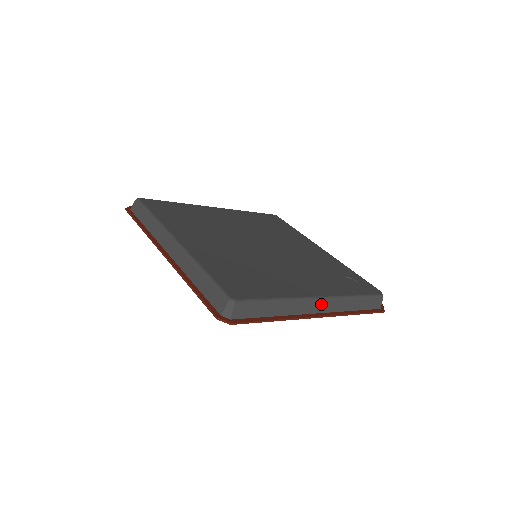
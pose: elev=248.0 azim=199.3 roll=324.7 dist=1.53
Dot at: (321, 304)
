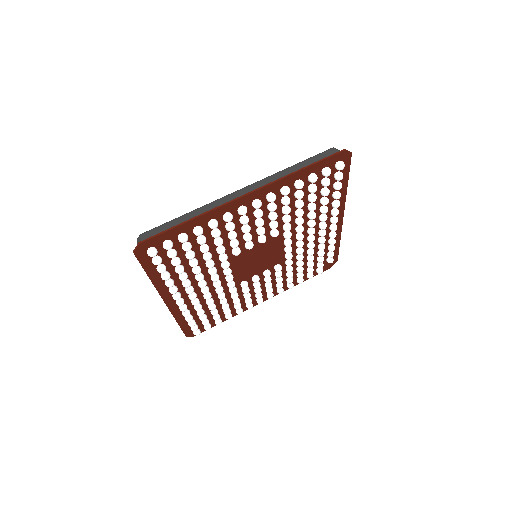
Dot at: occluded
